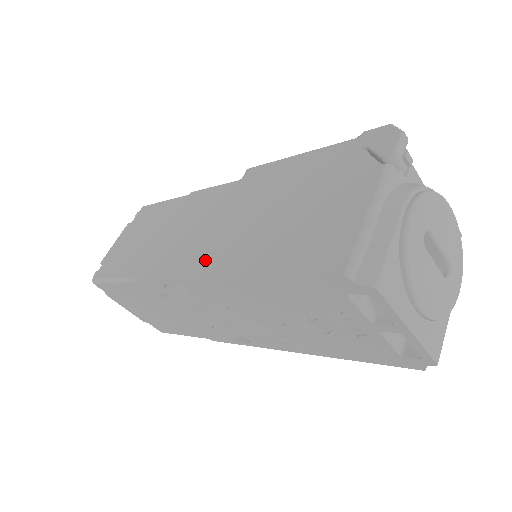
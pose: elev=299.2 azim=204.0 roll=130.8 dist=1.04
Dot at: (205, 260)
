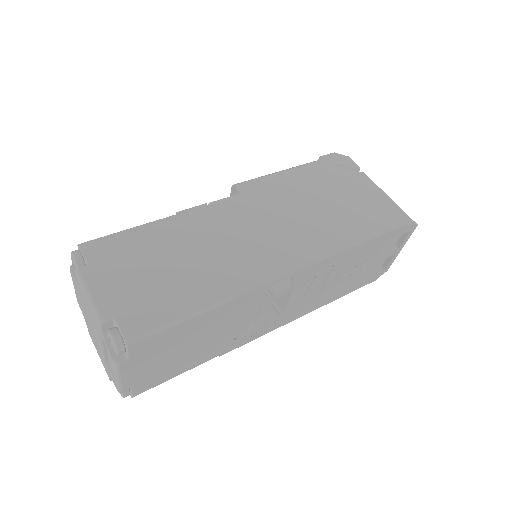
Dot at: (307, 249)
